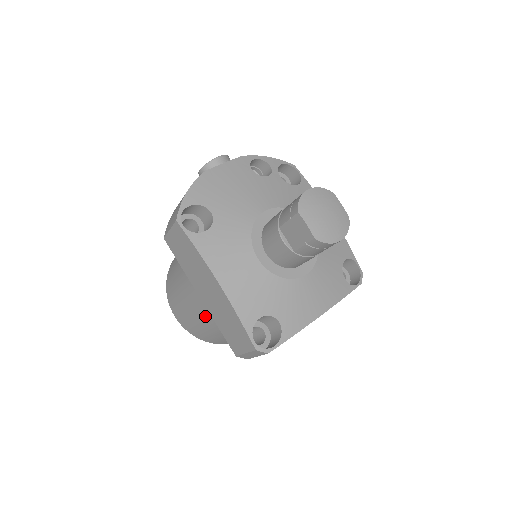
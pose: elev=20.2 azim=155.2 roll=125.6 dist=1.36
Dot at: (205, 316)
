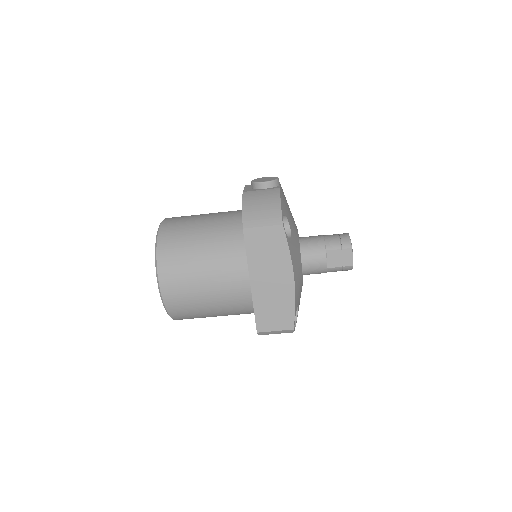
Dot at: (224, 297)
